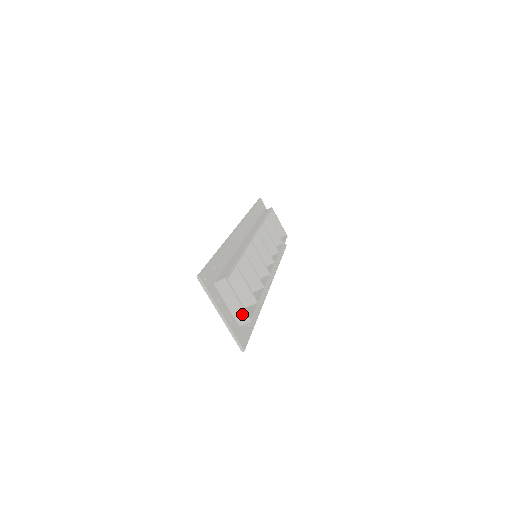
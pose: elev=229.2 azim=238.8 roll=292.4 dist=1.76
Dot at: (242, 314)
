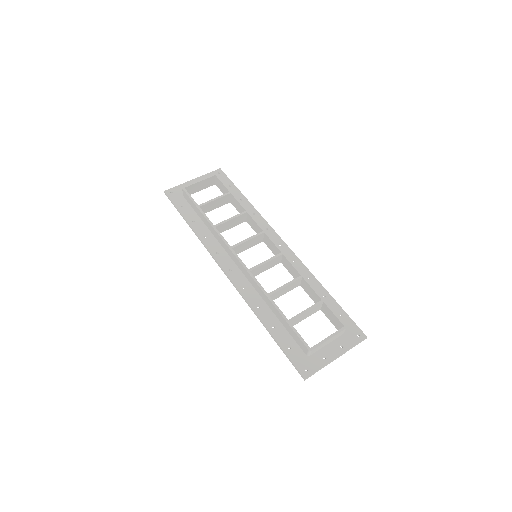
Dot at: (338, 334)
